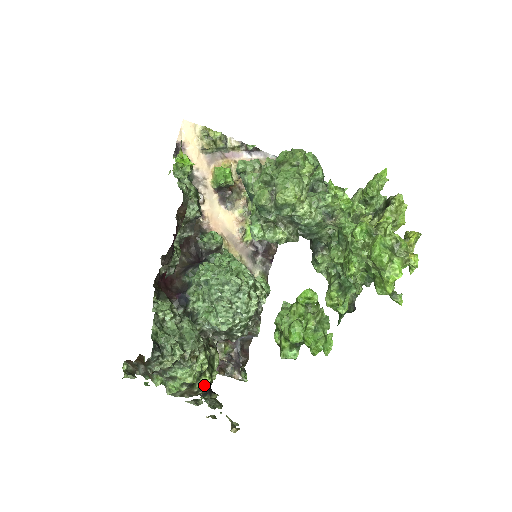
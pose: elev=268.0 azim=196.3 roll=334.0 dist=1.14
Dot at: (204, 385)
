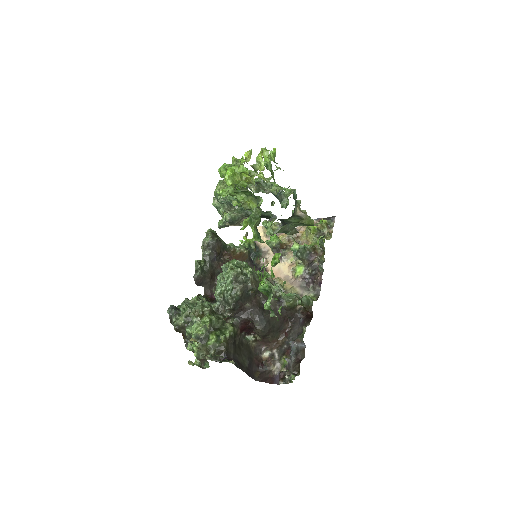
Dot at: (212, 342)
